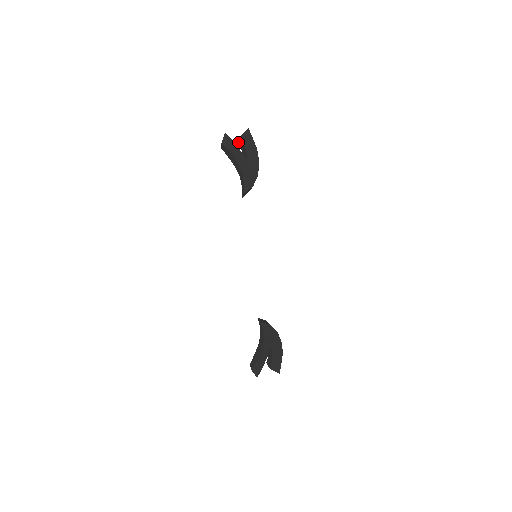
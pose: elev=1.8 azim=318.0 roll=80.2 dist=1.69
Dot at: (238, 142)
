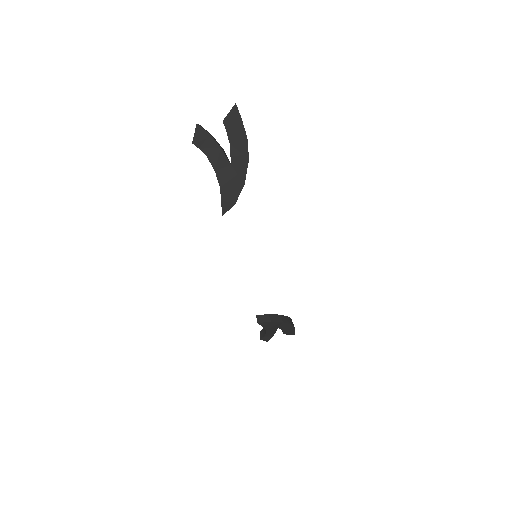
Dot at: occluded
